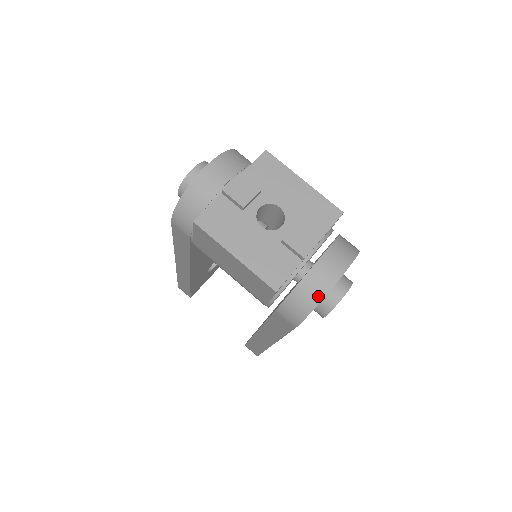
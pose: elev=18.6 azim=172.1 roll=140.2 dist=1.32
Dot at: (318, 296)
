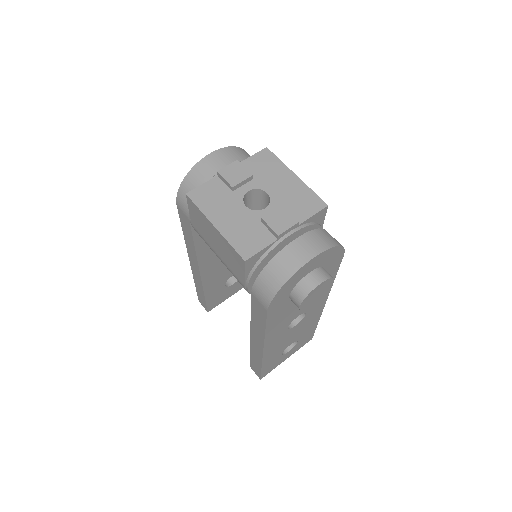
Dot at: (287, 274)
